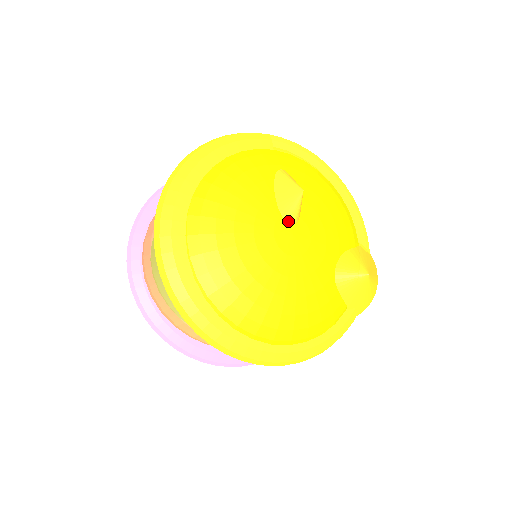
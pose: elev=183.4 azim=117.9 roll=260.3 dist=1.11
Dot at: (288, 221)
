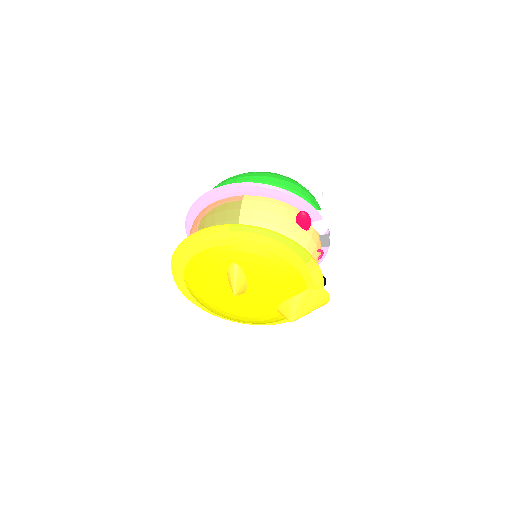
Dot at: occluded
